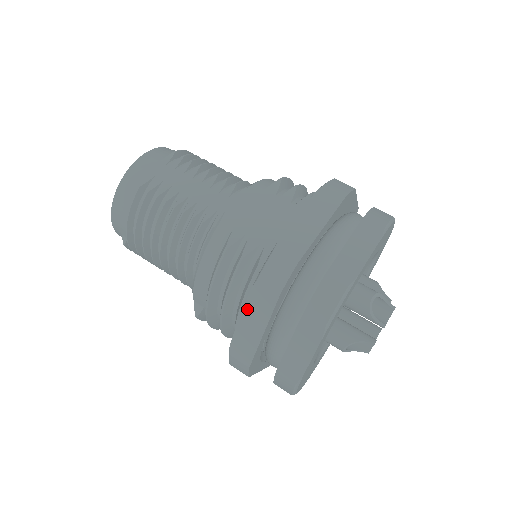
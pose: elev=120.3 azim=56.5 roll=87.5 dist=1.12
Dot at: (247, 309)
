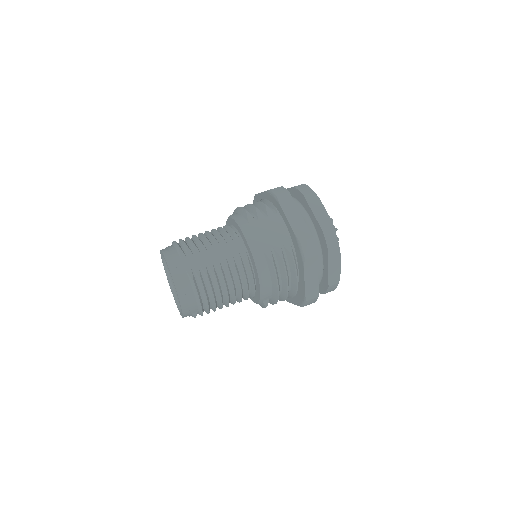
Dot at: (306, 275)
